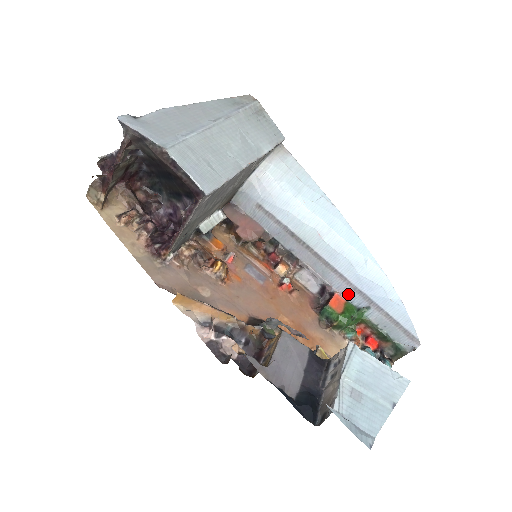
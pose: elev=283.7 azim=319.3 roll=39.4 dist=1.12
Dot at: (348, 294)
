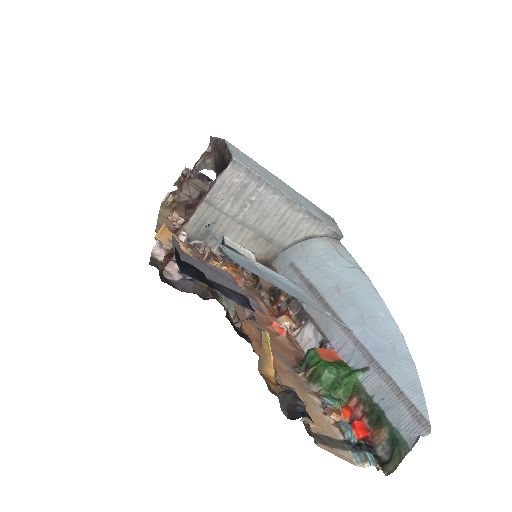
Dot at: (346, 351)
